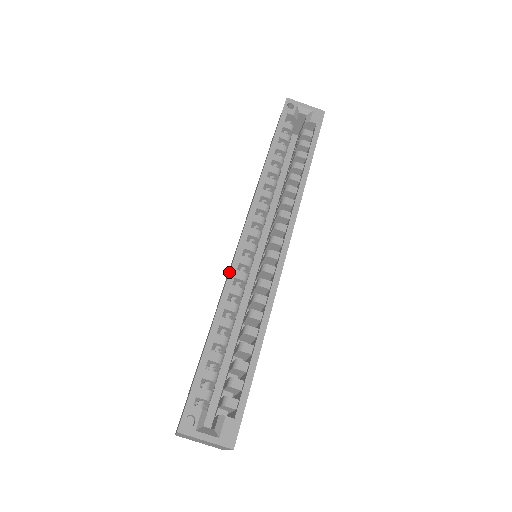
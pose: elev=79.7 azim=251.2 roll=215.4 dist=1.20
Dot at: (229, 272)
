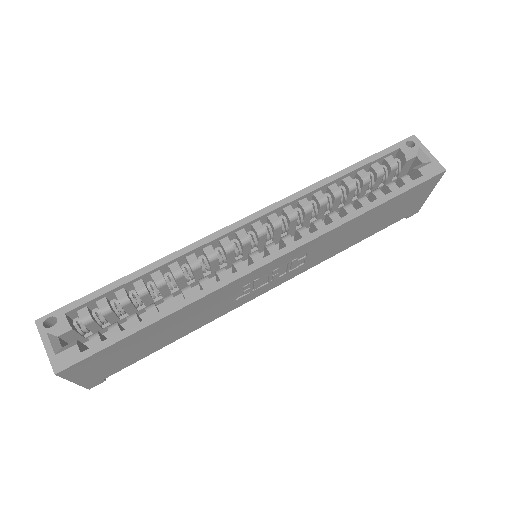
Dot at: (200, 239)
